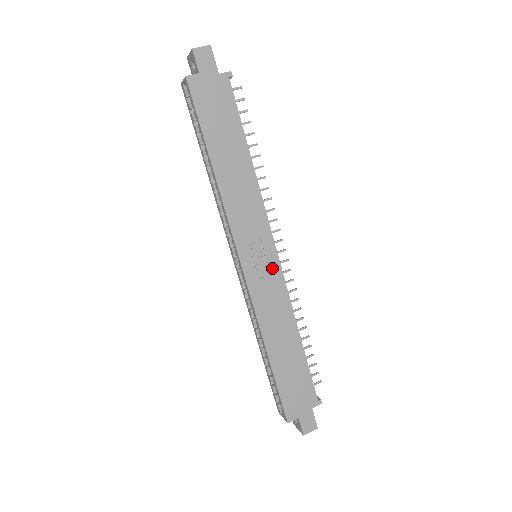
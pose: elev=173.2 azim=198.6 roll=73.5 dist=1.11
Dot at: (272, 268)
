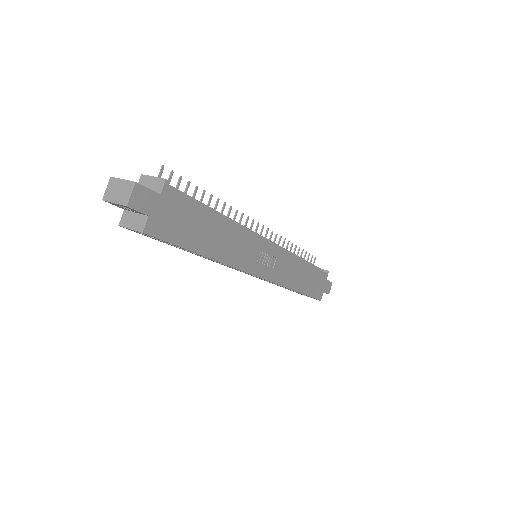
Dot at: (275, 254)
